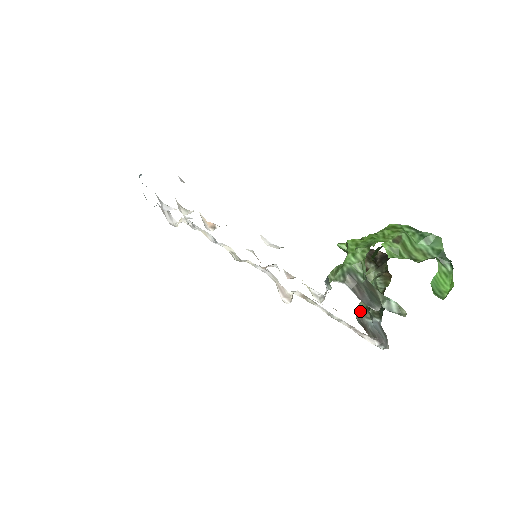
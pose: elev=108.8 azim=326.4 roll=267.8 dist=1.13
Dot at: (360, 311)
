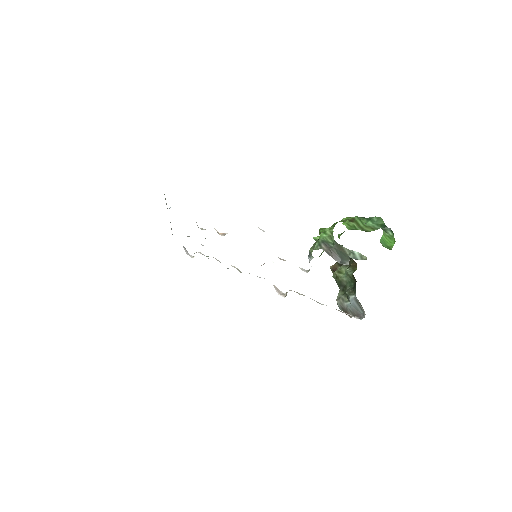
Dot at: (340, 298)
